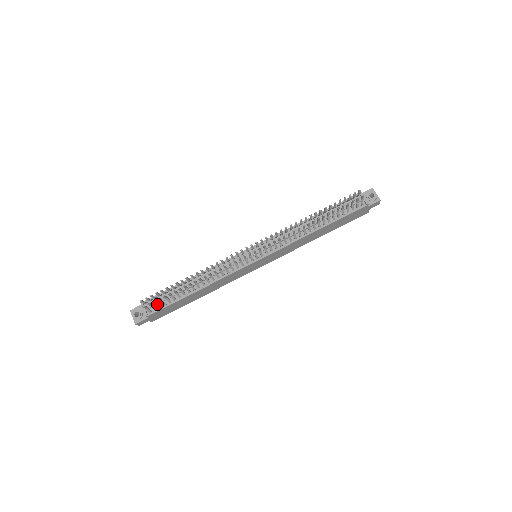
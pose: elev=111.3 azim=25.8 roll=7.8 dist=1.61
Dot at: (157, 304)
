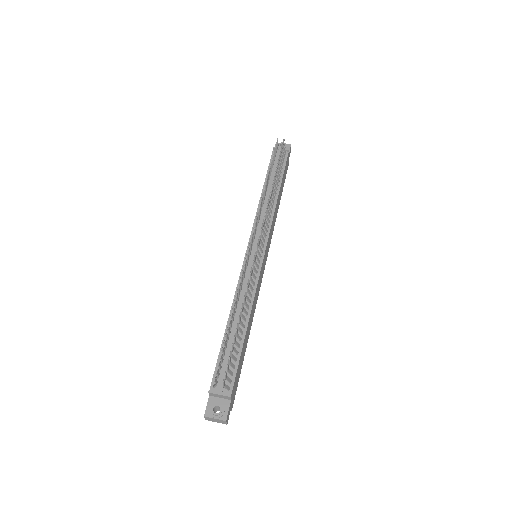
Dot at: (229, 371)
